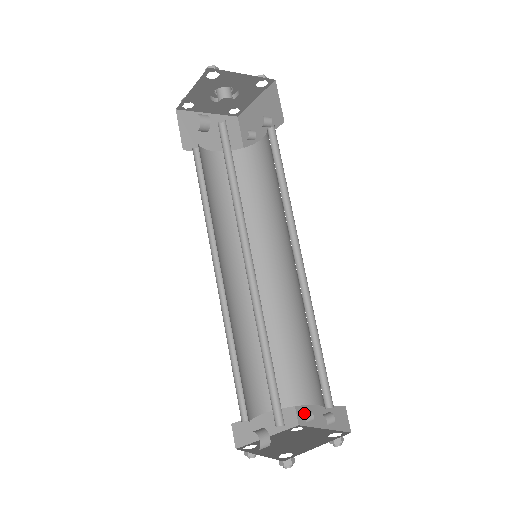
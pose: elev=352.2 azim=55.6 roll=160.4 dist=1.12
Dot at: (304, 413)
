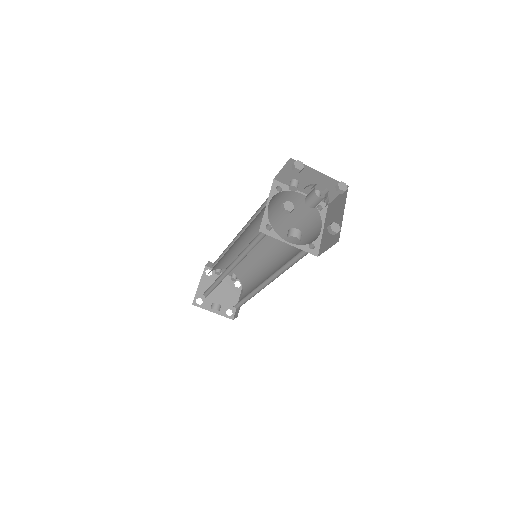
Dot at: (220, 272)
